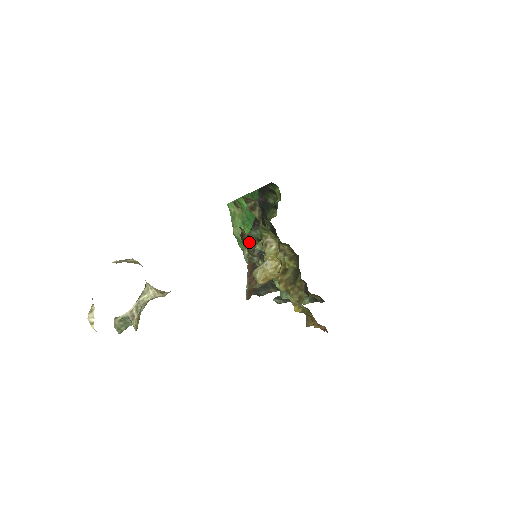
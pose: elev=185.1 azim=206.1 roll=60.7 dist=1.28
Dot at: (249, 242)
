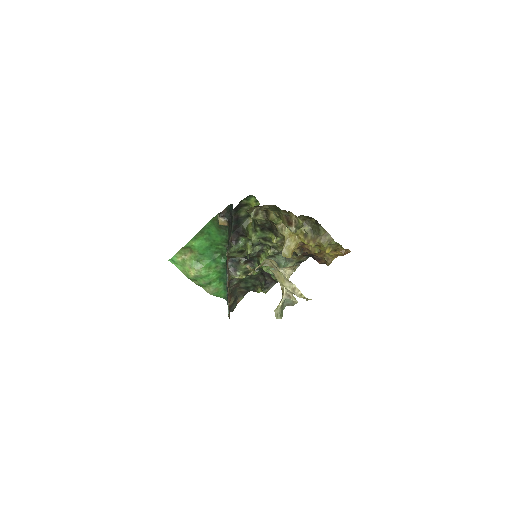
Dot at: (295, 219)
